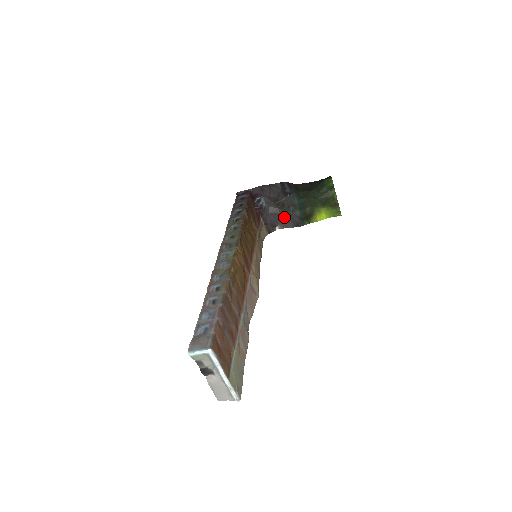
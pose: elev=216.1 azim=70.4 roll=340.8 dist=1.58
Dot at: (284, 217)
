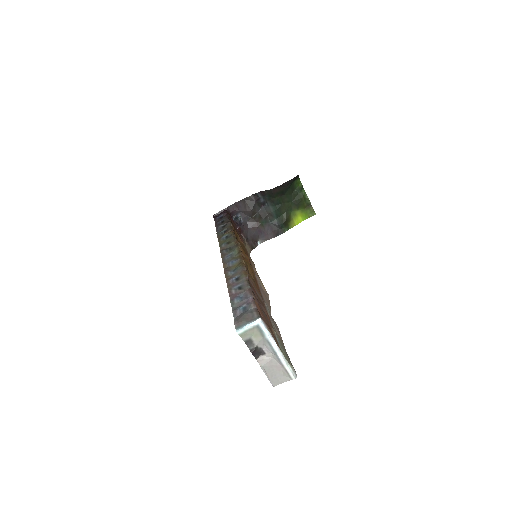
Dot at: (263, 229)
